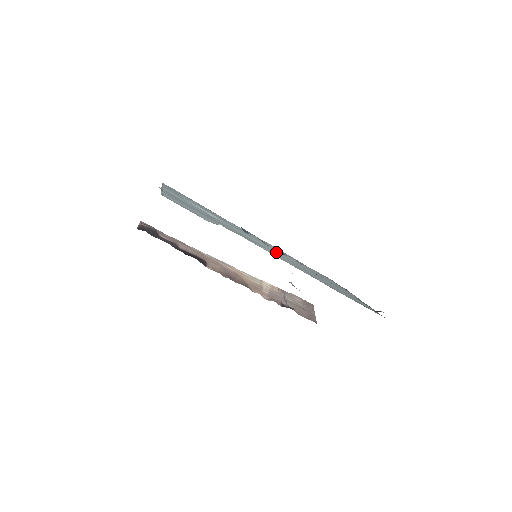
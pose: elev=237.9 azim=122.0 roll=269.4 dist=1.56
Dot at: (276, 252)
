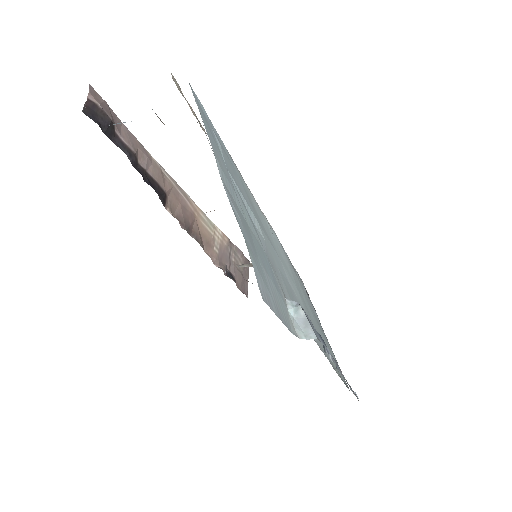
Dot at: (297, 292)
